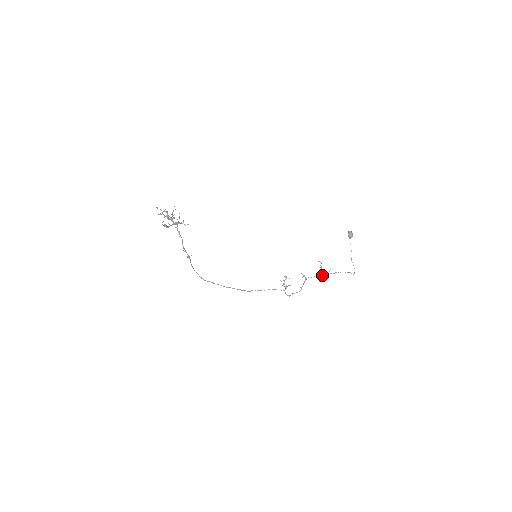
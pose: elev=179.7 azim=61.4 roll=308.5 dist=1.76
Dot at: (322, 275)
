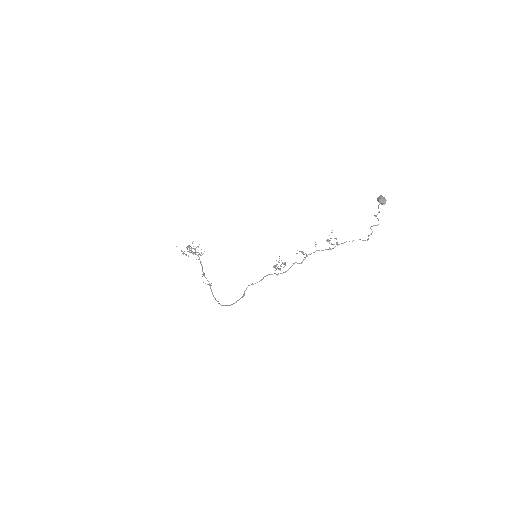
Dot at: occluded
